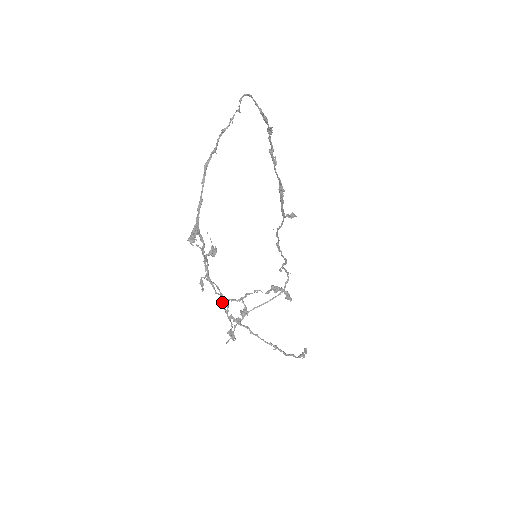
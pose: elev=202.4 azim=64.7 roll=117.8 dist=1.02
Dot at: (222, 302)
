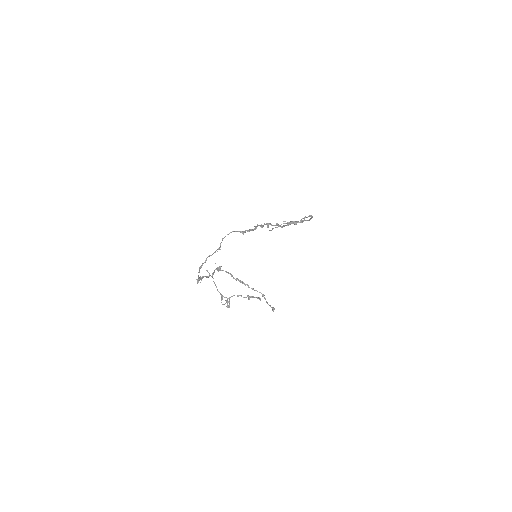
Dot at: (231, 275)
